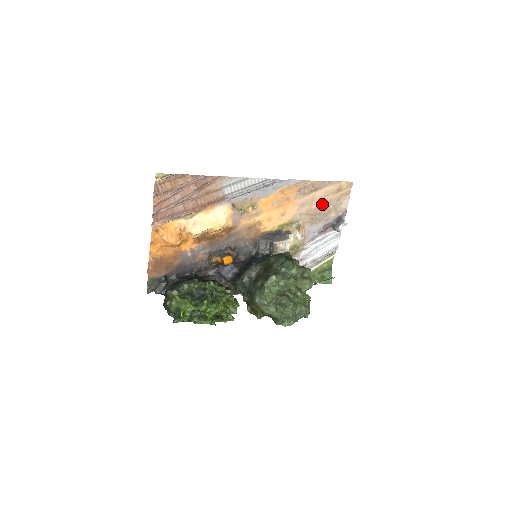
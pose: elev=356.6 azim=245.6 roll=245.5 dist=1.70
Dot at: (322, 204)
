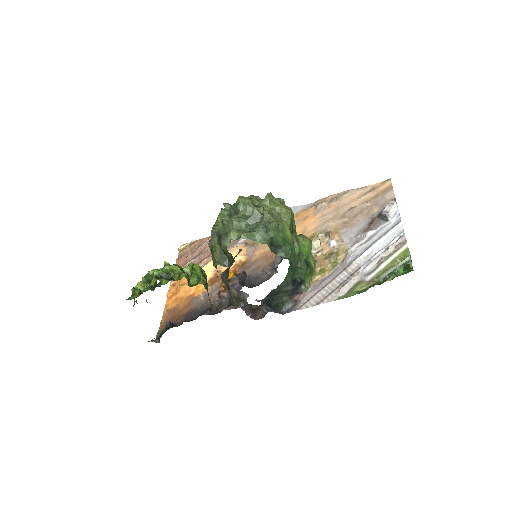
Dot at: (353, 207)
